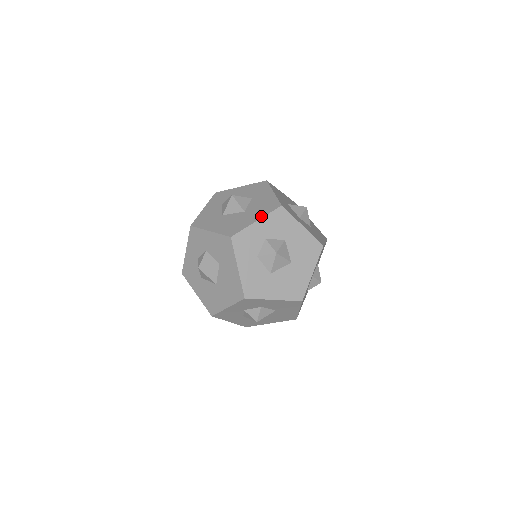
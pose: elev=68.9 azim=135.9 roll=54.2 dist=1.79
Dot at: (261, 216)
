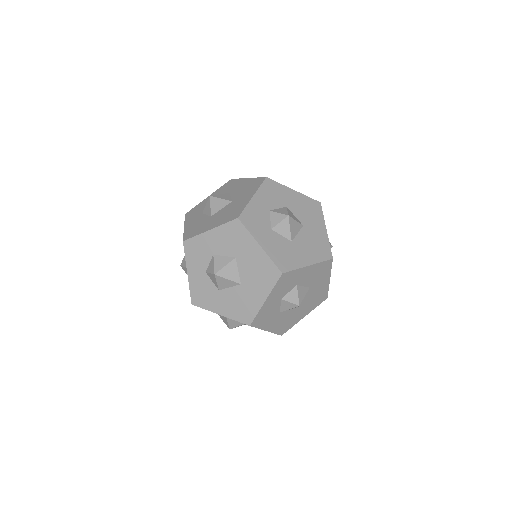
Dot at: occluded
